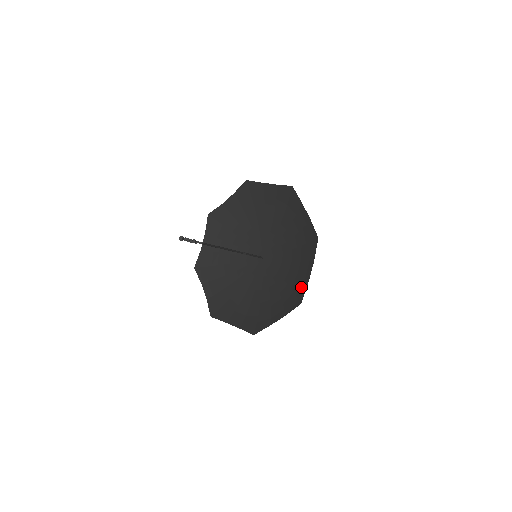
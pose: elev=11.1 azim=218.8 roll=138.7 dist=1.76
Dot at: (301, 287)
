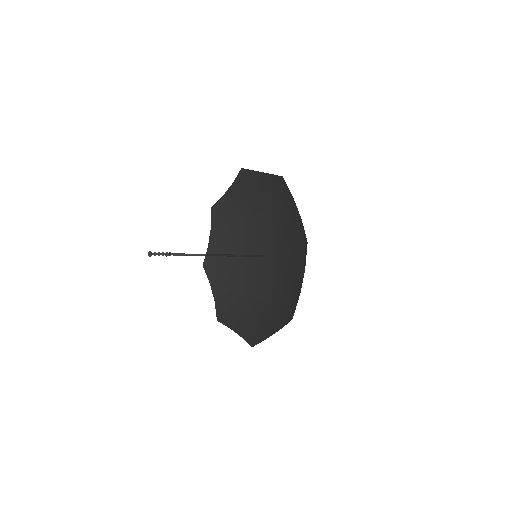
Dot at: (294, 298)
